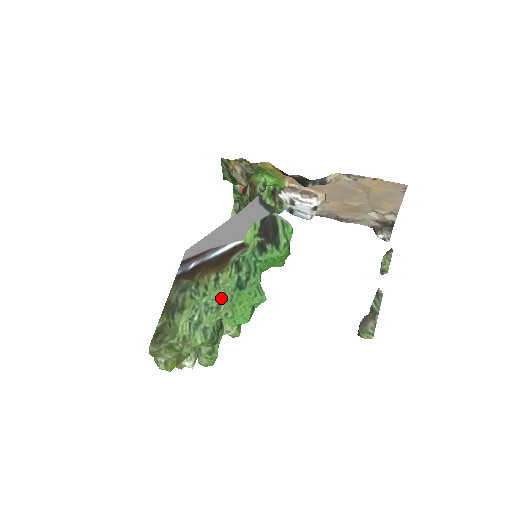
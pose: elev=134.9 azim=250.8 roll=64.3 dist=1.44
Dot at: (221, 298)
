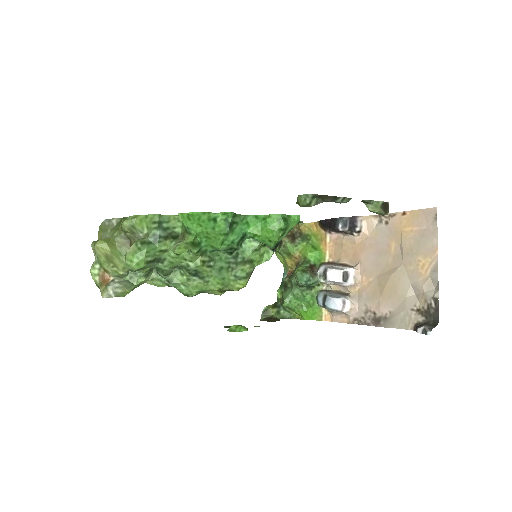
Dot at: occluded
